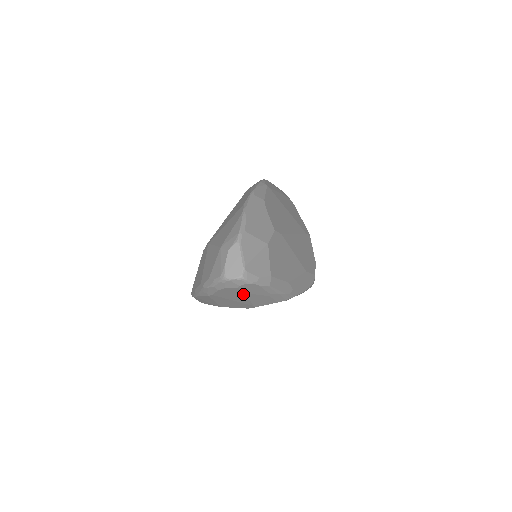
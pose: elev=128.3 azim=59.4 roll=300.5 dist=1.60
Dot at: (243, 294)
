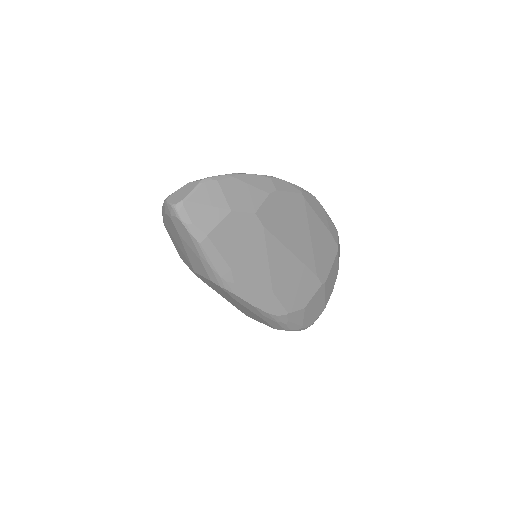
Dot at: (178, 235)
